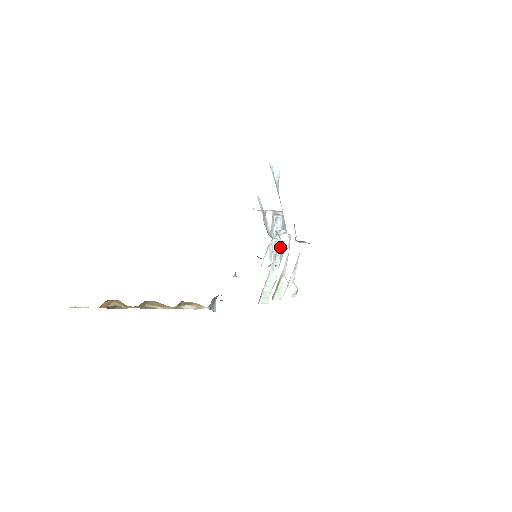
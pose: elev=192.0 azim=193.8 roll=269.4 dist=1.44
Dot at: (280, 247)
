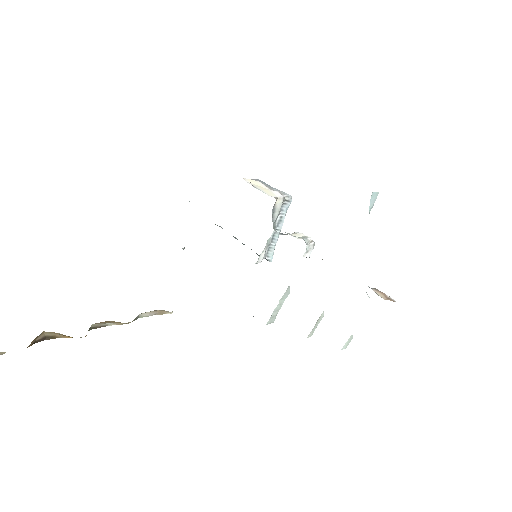
Dot at: occluded
